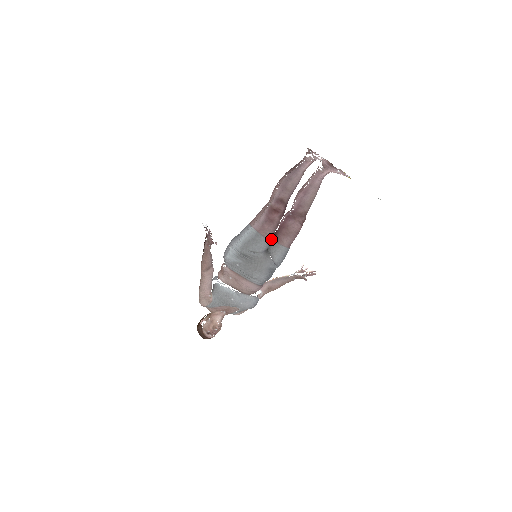
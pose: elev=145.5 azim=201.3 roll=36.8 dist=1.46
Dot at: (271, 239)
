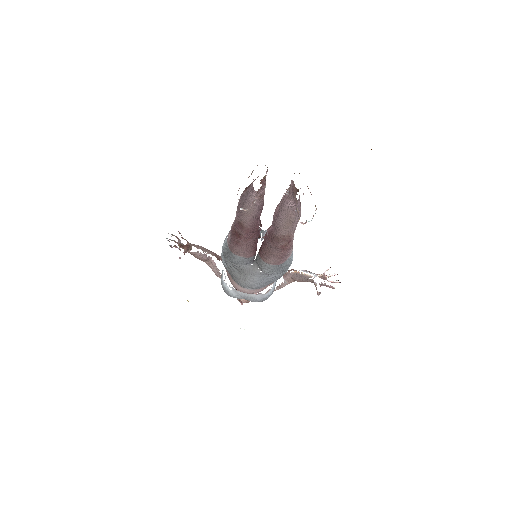
Dot at: (249, 255)
